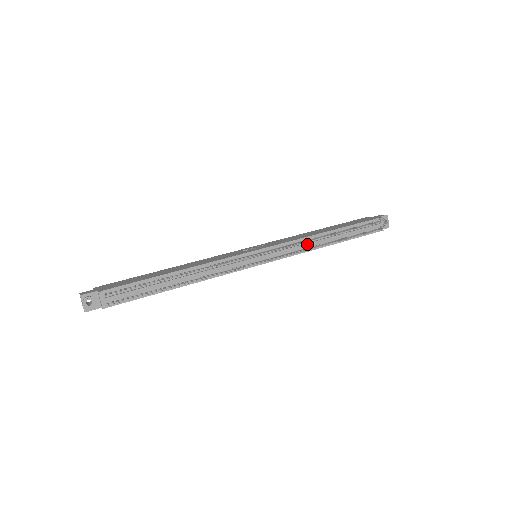
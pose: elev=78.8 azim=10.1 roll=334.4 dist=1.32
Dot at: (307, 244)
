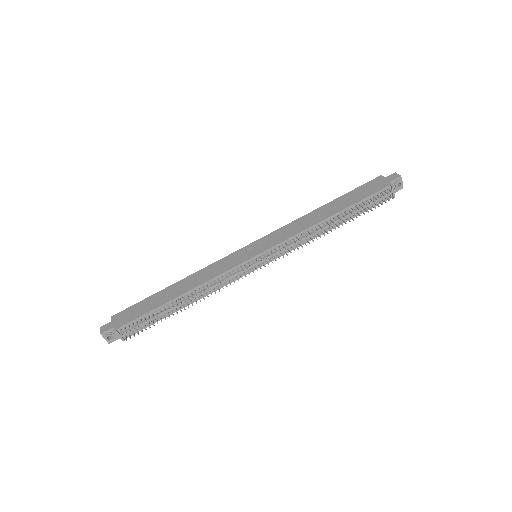
Dot at: occluded
